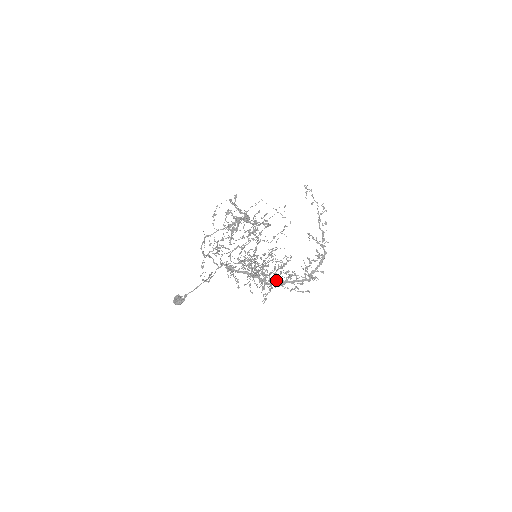
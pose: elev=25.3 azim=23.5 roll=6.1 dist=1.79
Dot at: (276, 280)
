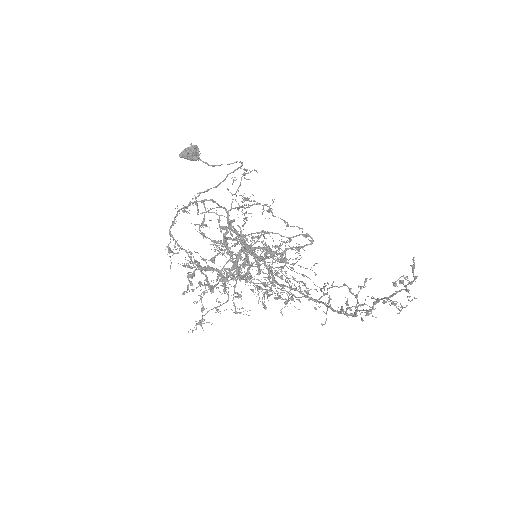
Dot at: occluded
